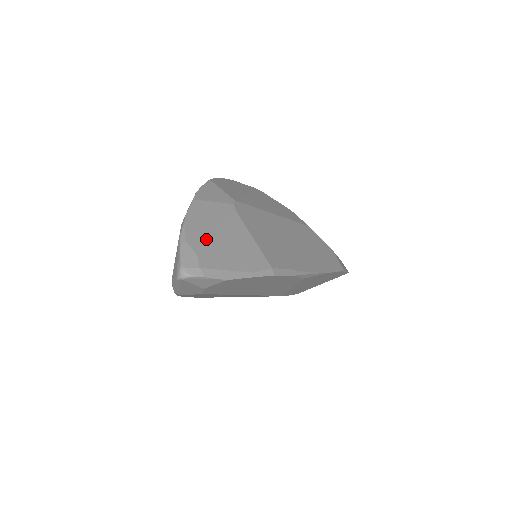
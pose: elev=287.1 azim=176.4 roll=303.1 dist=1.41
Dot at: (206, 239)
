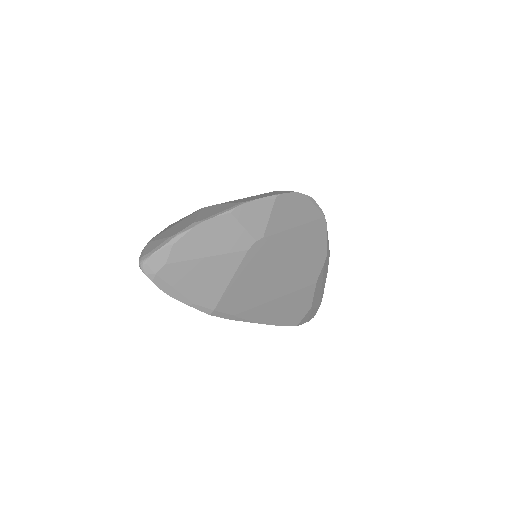
Dot at: (191, 255)
